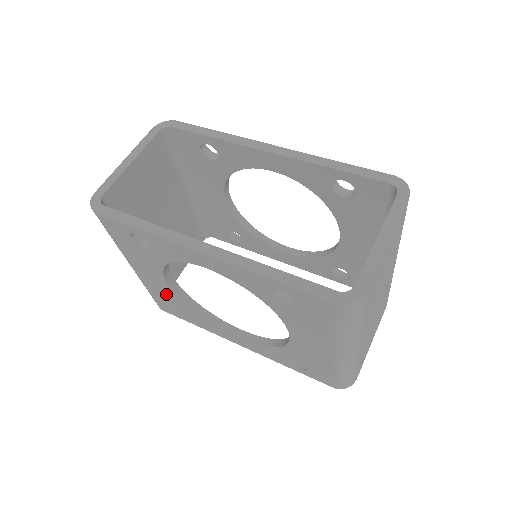
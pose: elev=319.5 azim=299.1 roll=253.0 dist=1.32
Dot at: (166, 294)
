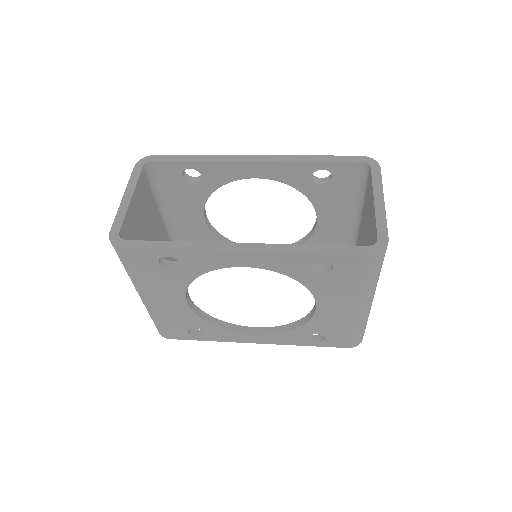
Dot at: (181, 316)
